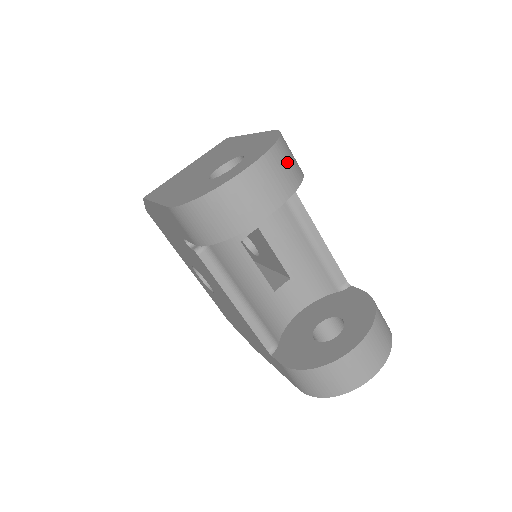
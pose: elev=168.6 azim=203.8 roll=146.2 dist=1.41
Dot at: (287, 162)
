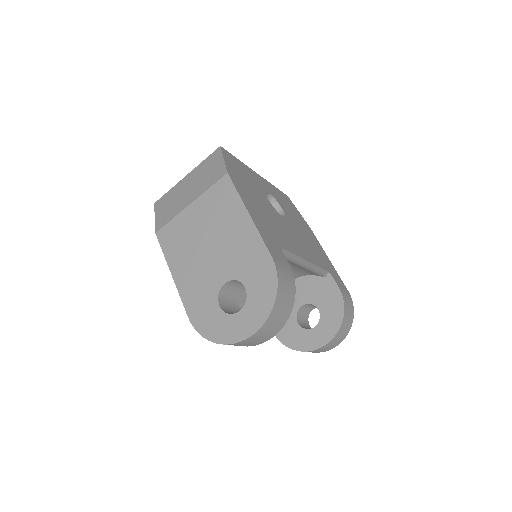
Dot at: (281, 310)
